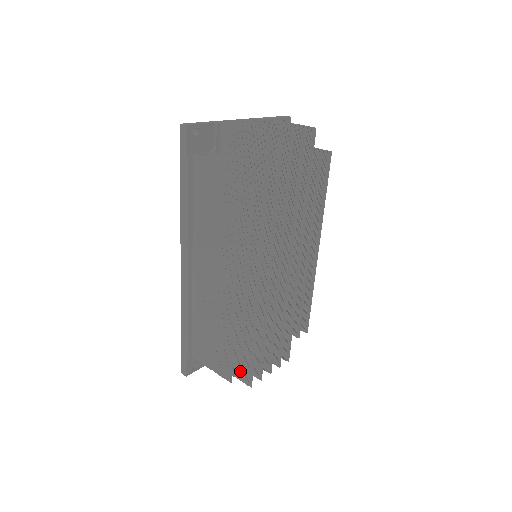
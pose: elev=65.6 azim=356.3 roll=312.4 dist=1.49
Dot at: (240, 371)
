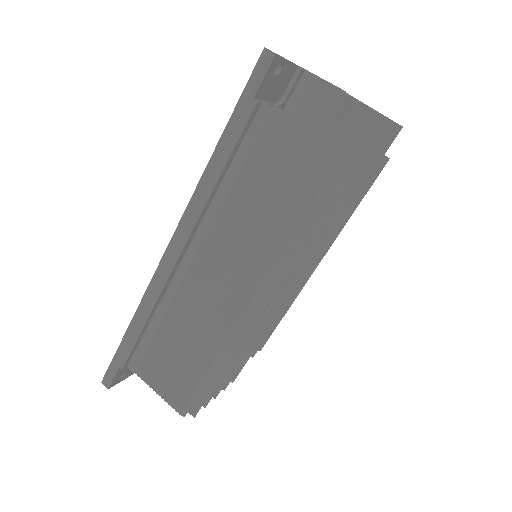
Dot at: (195, 401)
